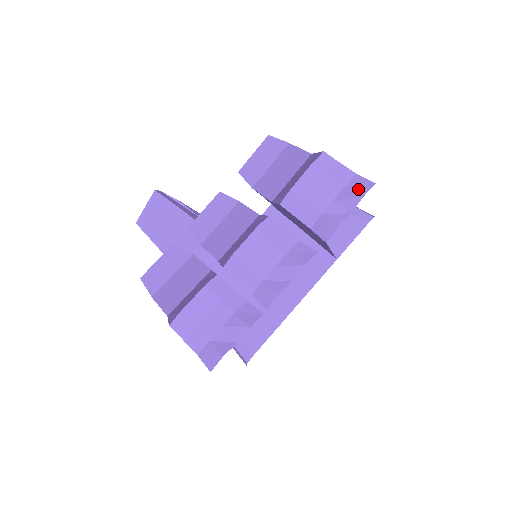
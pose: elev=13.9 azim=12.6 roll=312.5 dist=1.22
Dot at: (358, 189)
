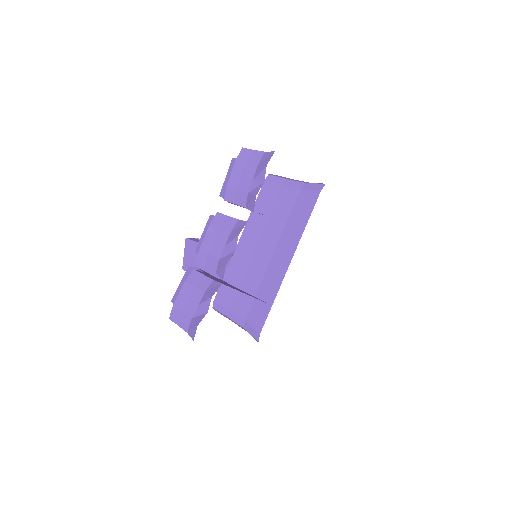
Dot at: (265, 162)
